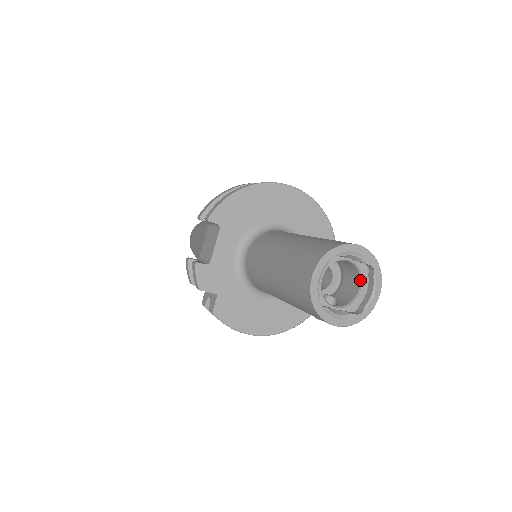
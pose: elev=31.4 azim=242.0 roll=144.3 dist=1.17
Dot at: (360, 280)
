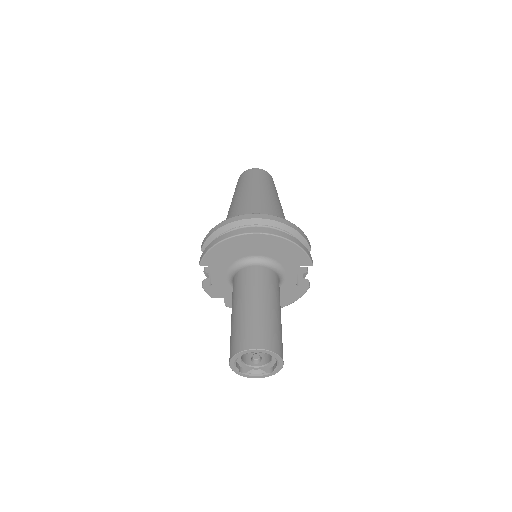
Dot at: occluded
